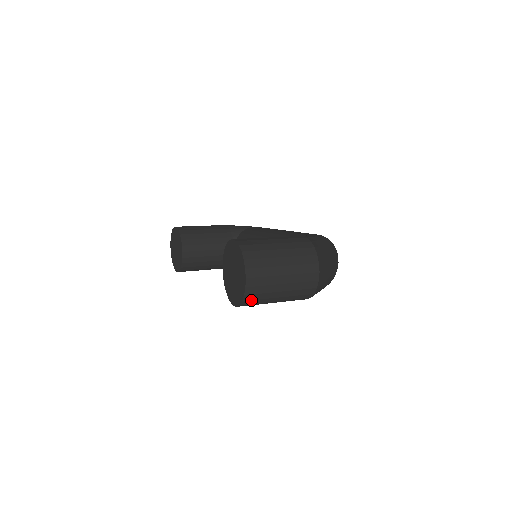
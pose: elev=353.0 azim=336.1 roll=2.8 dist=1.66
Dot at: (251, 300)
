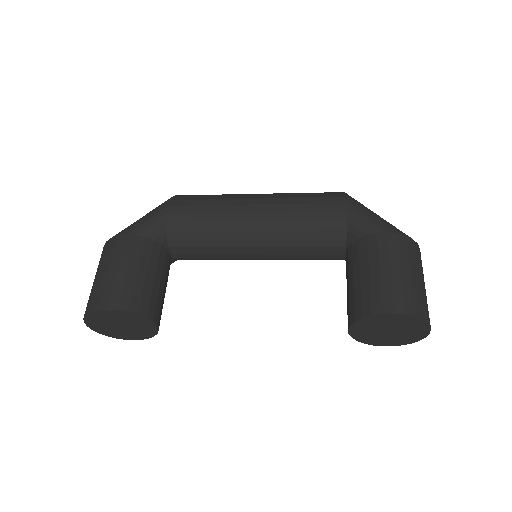
Dot at: occluded
